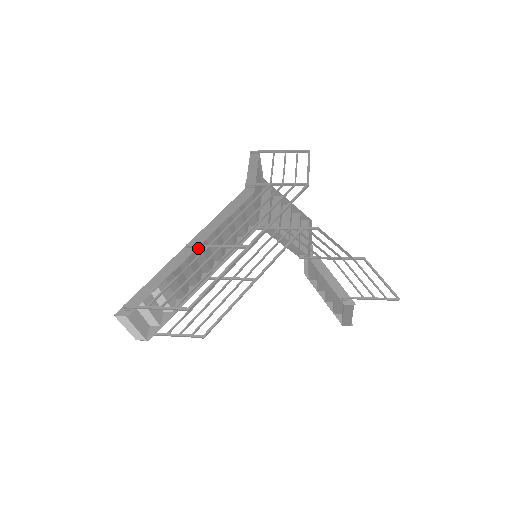
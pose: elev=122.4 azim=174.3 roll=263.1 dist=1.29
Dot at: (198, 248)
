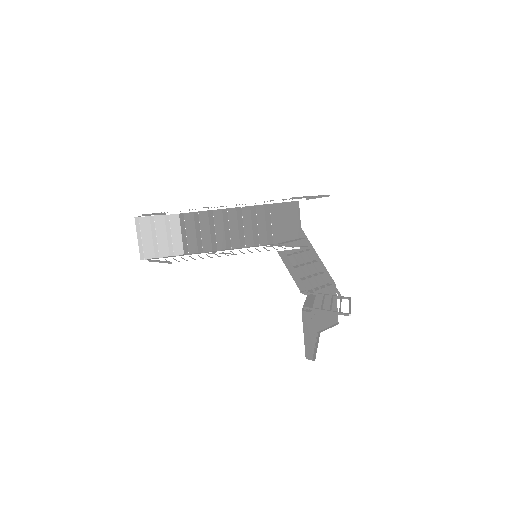
Dot at: (212, 216)
